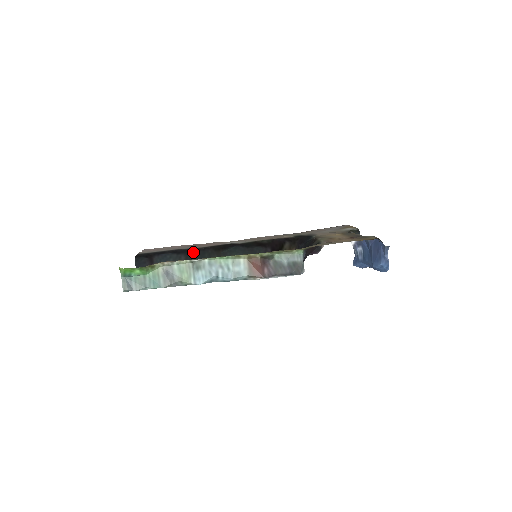
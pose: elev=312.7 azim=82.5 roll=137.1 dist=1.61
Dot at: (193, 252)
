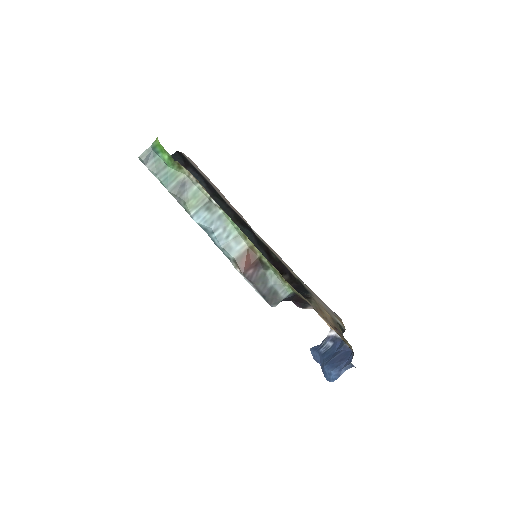
Dot at: (219, 199)
